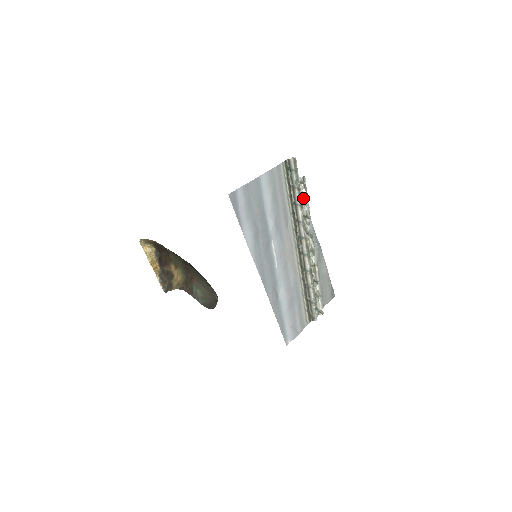
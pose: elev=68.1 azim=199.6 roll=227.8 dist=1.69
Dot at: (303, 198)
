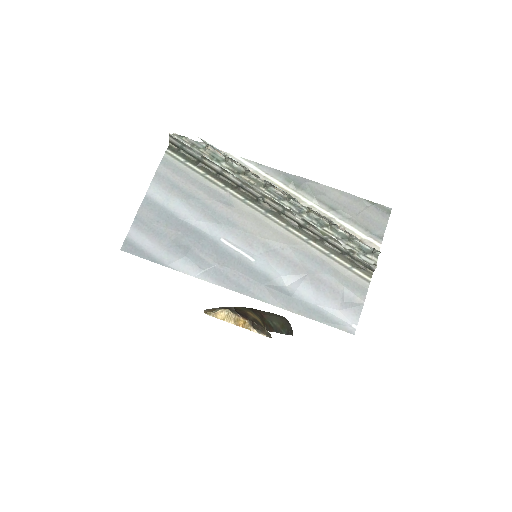
Dot at: (224, 158)
